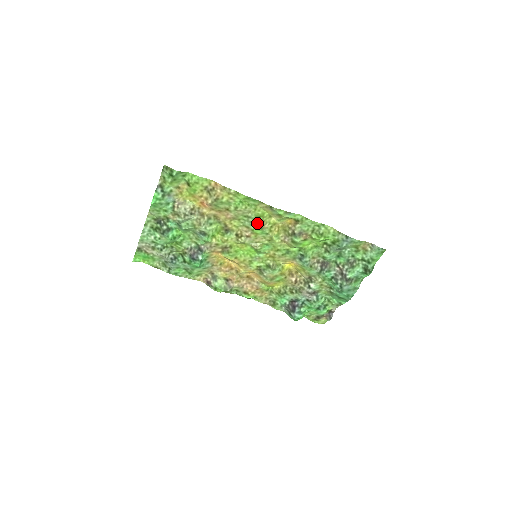
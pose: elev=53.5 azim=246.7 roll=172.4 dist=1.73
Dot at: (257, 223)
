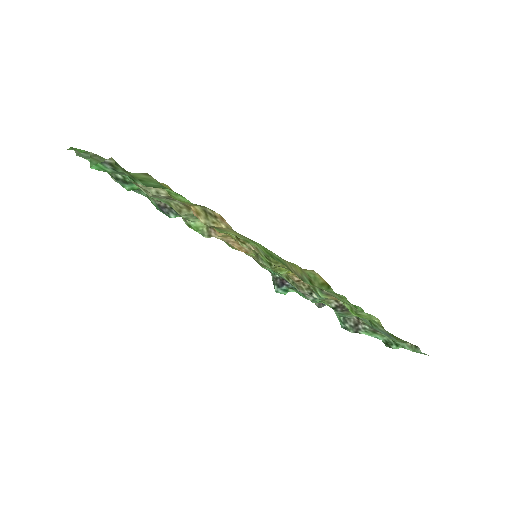
Dot at: (272, 261)
